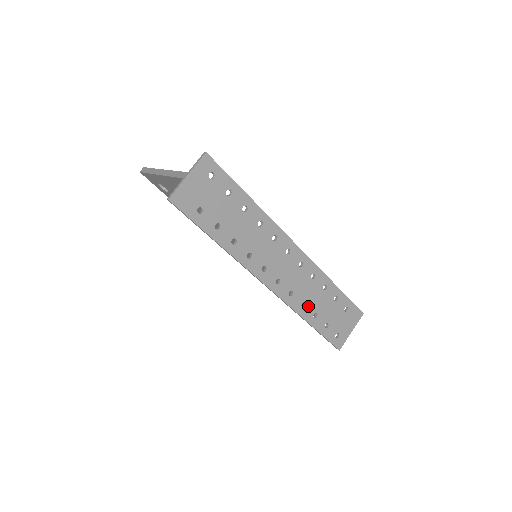
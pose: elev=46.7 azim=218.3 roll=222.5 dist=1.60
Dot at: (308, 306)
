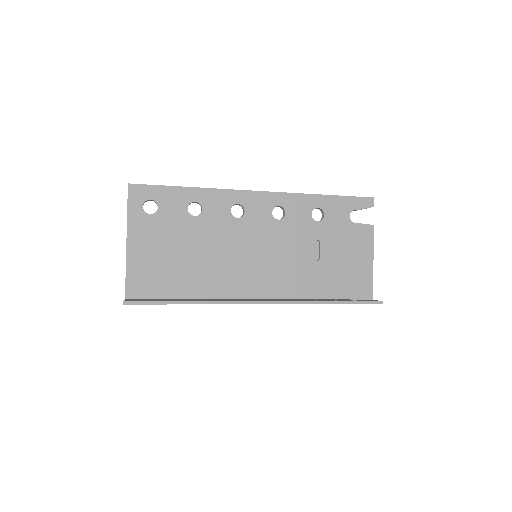
Dot at: occluded
